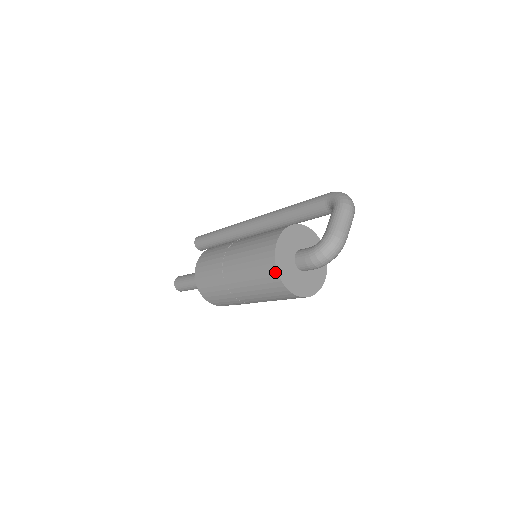
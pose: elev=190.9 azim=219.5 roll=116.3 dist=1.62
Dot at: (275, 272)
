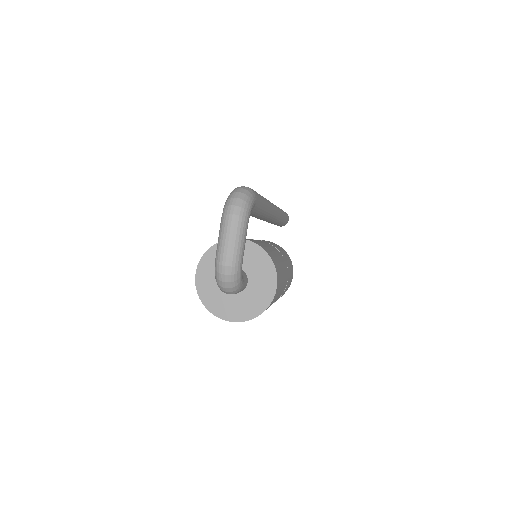
Dot at: (206, 307)
